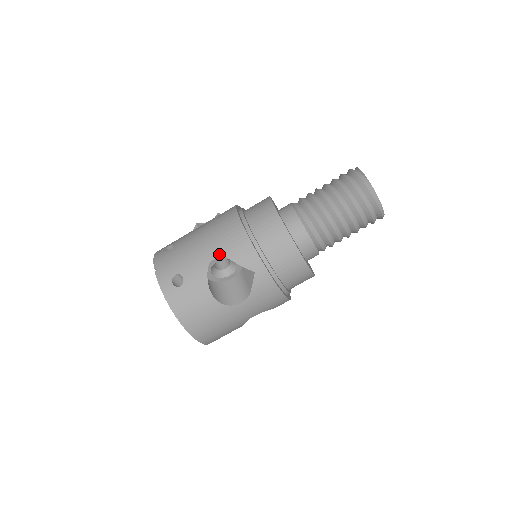
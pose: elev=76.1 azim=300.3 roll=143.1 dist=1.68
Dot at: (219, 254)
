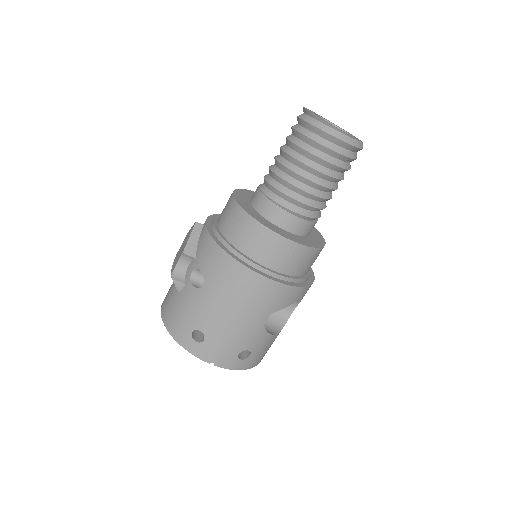
Dot at: (268, 315)
